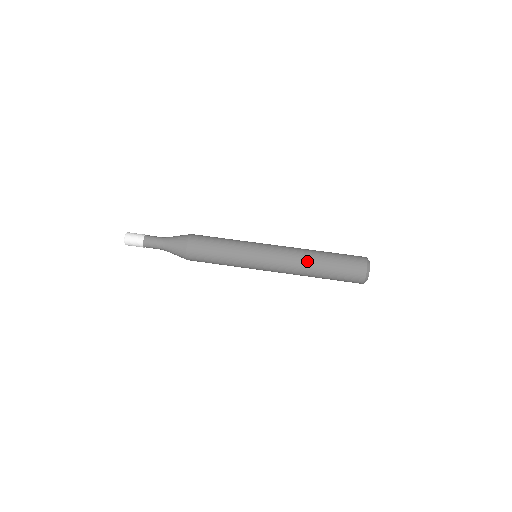
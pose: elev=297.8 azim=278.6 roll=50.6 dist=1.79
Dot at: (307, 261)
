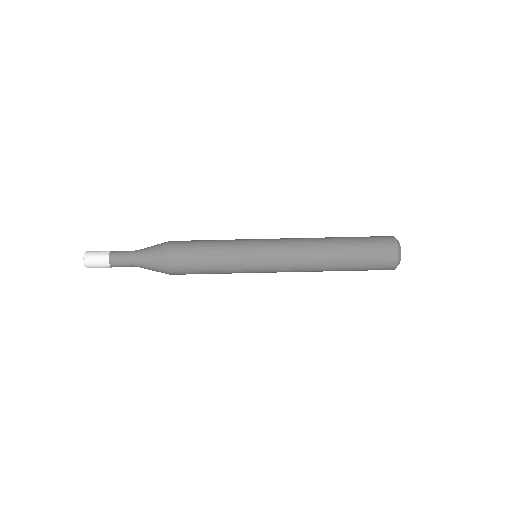
Dot at: (322, 258)
